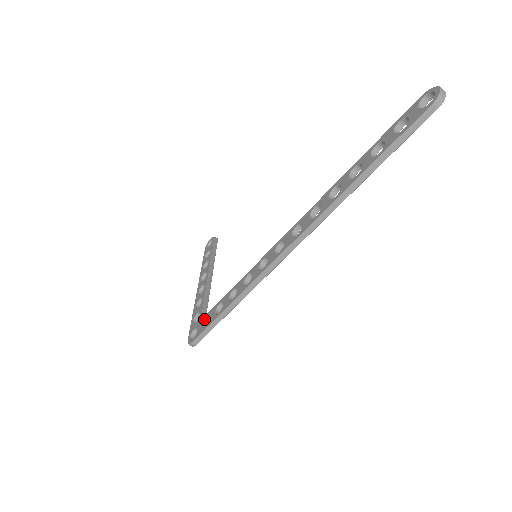
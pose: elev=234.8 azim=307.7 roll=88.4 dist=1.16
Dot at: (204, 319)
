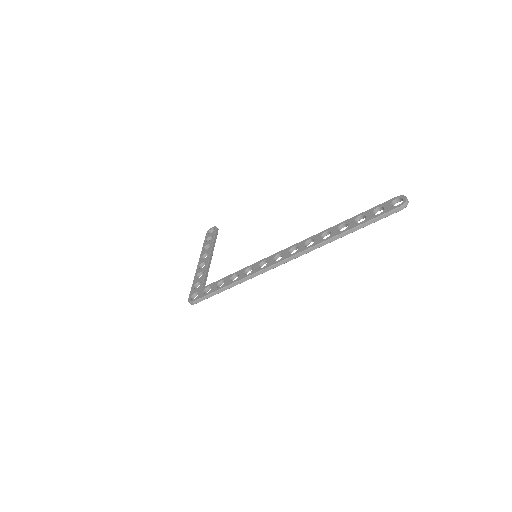
Dot at: (205, 288)
